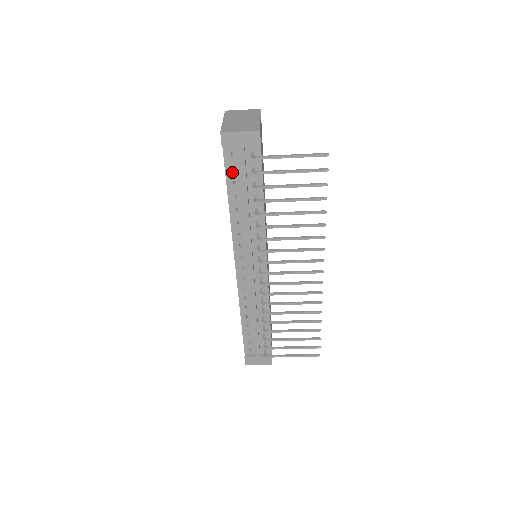
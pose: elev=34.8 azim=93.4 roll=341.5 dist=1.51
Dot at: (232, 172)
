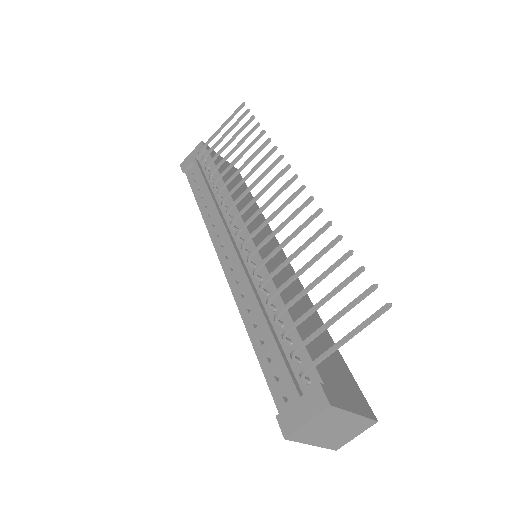
Dot at: (195, 183)
